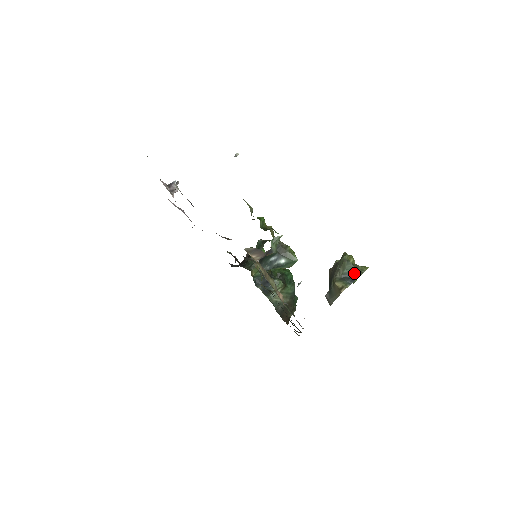
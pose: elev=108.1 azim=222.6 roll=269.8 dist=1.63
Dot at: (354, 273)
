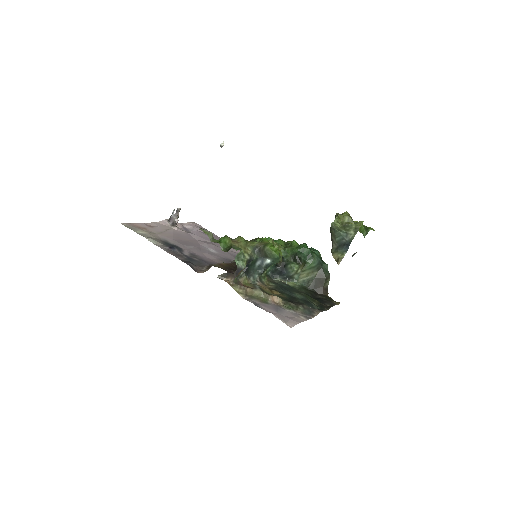
Dot at: (347, 237)
